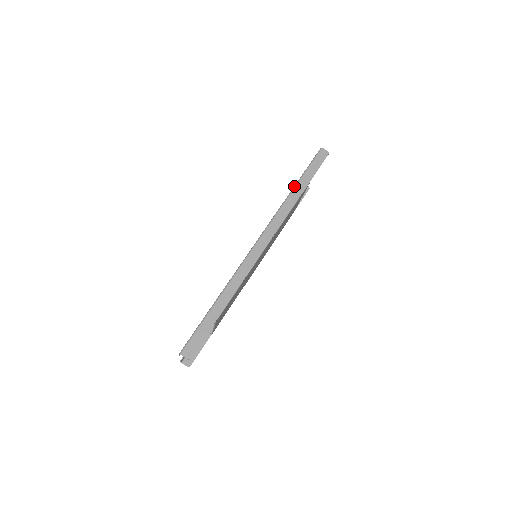
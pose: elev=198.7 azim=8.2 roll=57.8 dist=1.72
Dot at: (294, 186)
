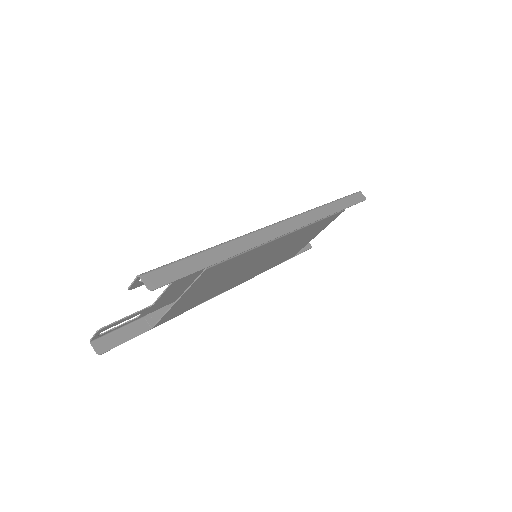
Dot at: (330, 202)
